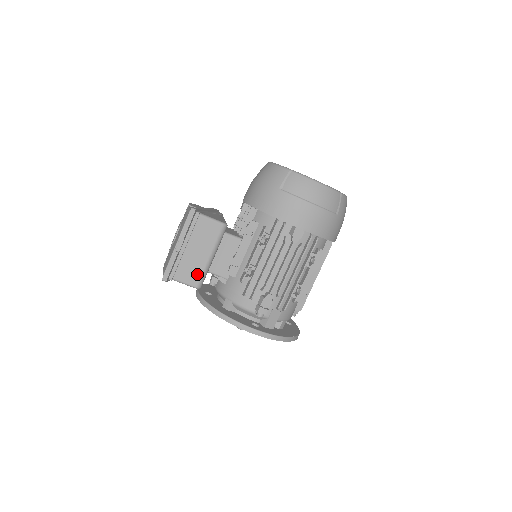
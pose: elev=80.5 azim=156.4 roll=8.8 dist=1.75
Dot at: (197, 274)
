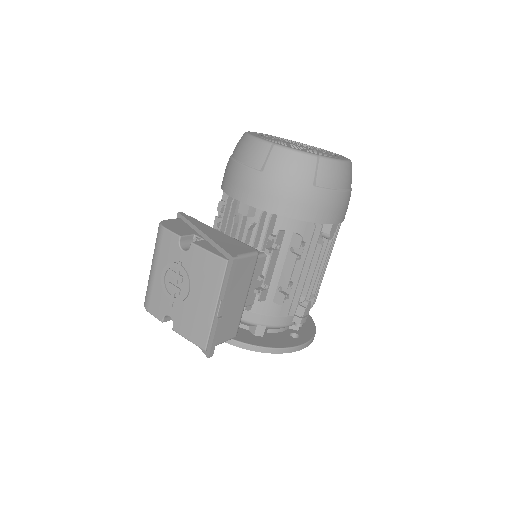
Dot at: (236, 323)
